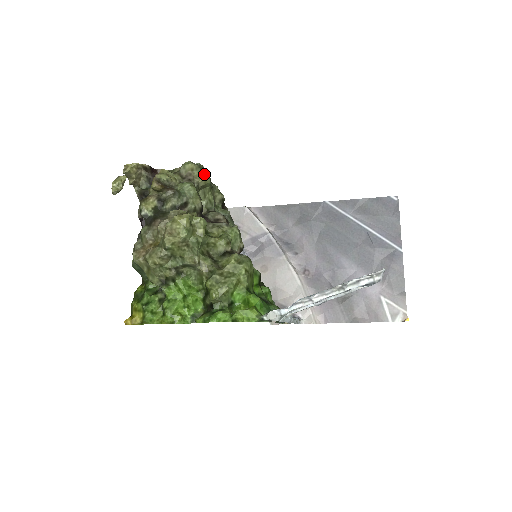
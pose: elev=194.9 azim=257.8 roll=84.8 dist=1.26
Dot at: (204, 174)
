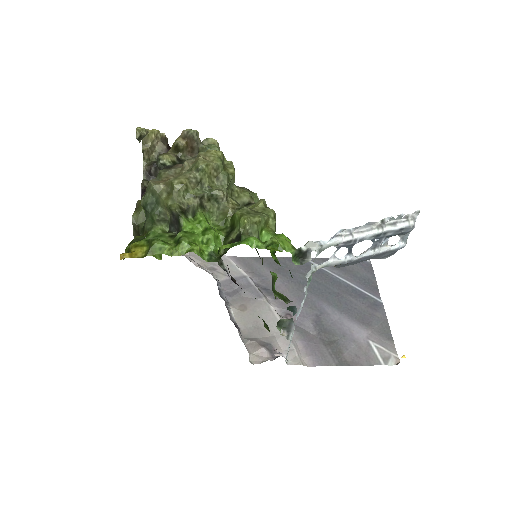
Dot at: occluded
